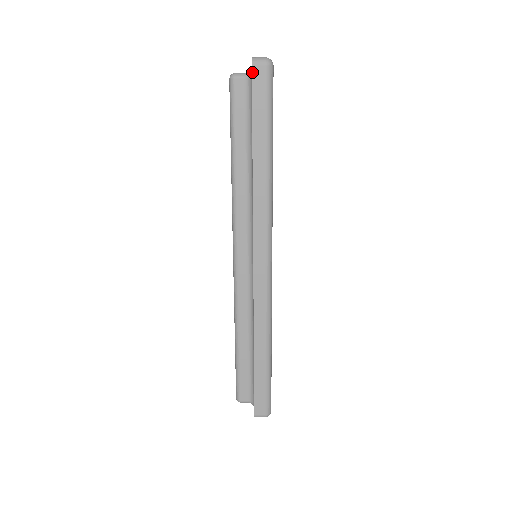
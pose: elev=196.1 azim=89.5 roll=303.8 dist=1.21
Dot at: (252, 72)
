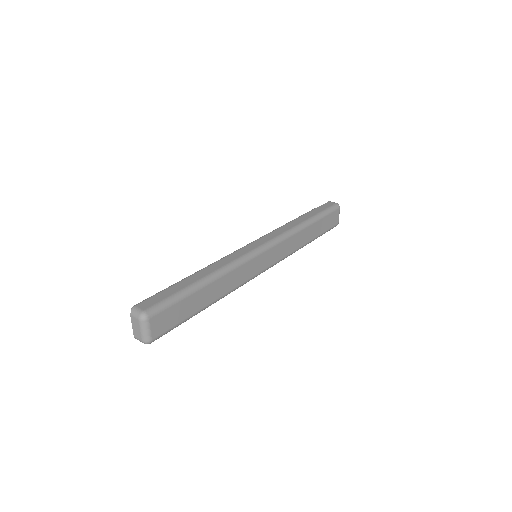
Dot at: occluded
